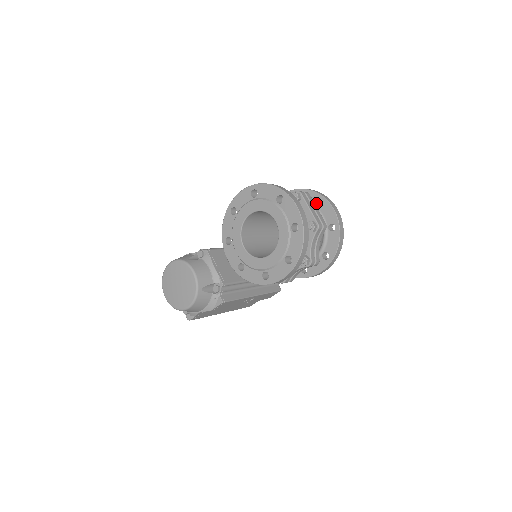
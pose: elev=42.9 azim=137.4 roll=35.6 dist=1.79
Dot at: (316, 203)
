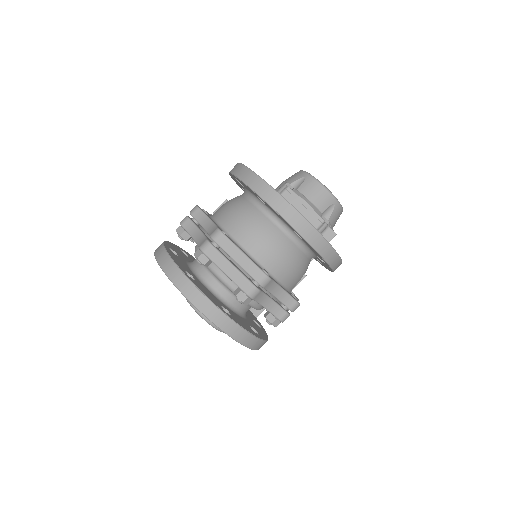
Dot at: occluded
